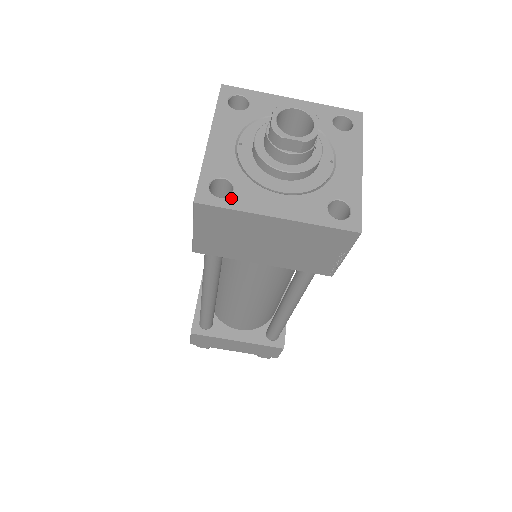
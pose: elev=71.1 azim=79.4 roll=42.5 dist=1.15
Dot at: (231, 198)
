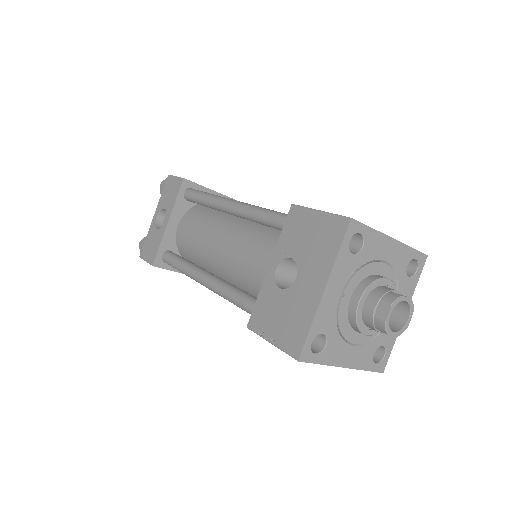
Dot at: (323, 354)
